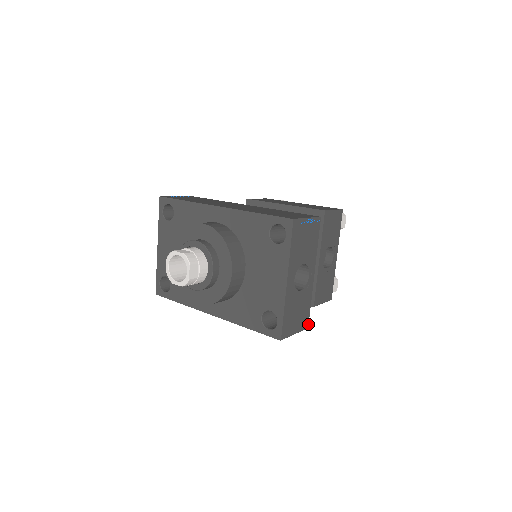
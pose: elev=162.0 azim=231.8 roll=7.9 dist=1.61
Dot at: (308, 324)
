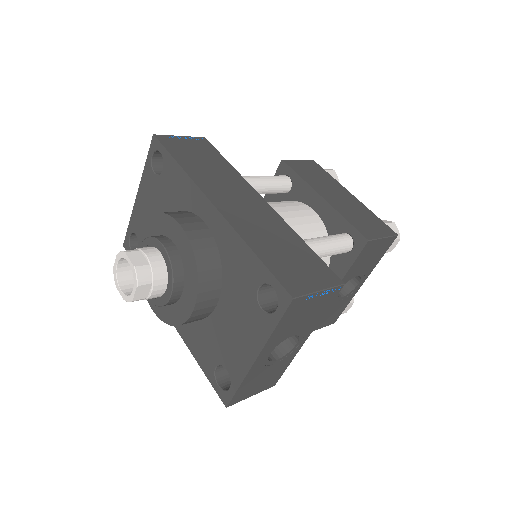
Dot at: (276, 382)
